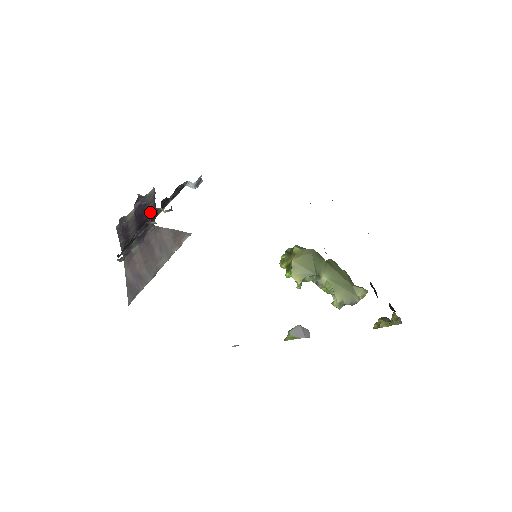
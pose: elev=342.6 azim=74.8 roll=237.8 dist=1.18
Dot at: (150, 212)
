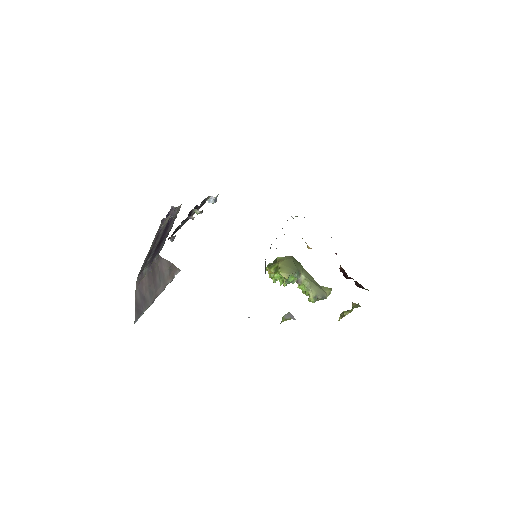
Dot at: (168, 232)
